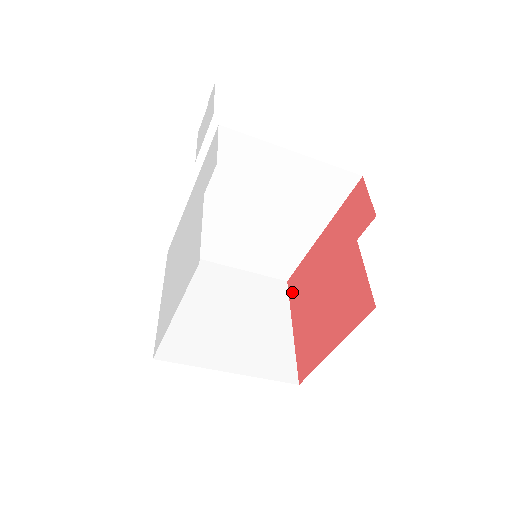
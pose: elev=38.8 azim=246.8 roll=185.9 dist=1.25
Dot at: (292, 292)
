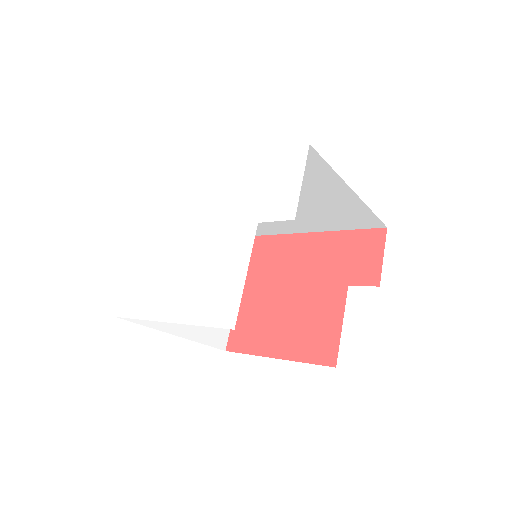
Dot at: (253, 255)
